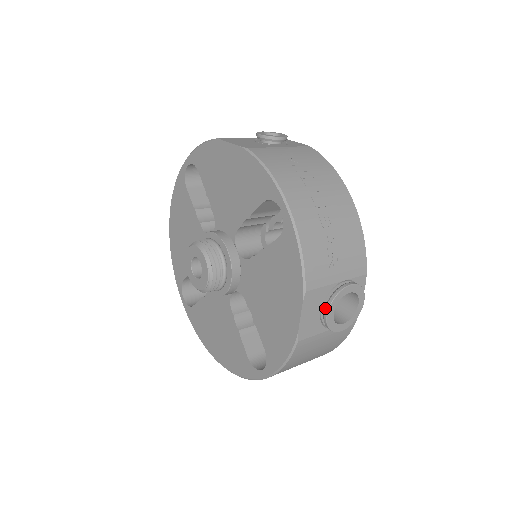
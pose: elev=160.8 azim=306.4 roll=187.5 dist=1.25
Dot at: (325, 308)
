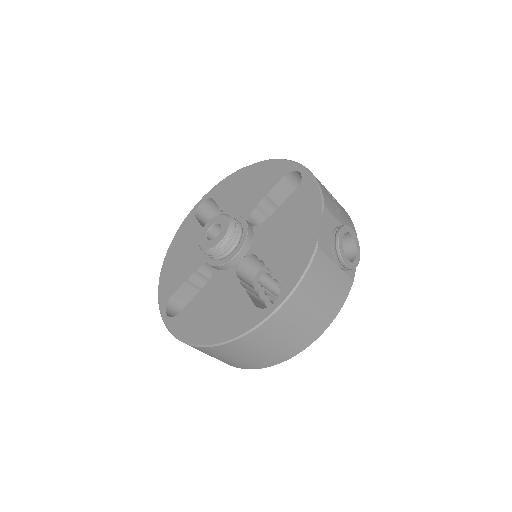
Dot at: (336, 232)
